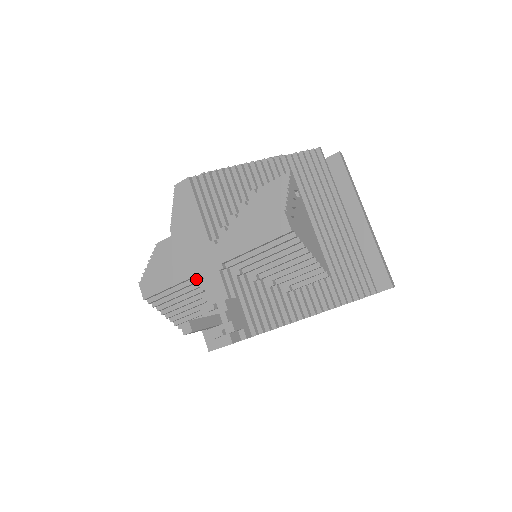
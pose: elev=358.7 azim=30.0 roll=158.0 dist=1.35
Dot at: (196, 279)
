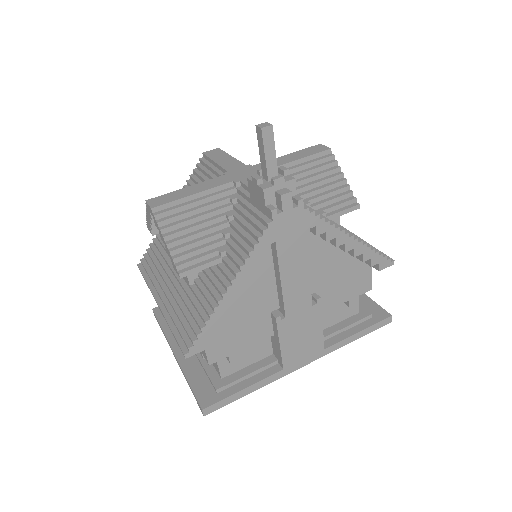
Dot at: (227, 189)
